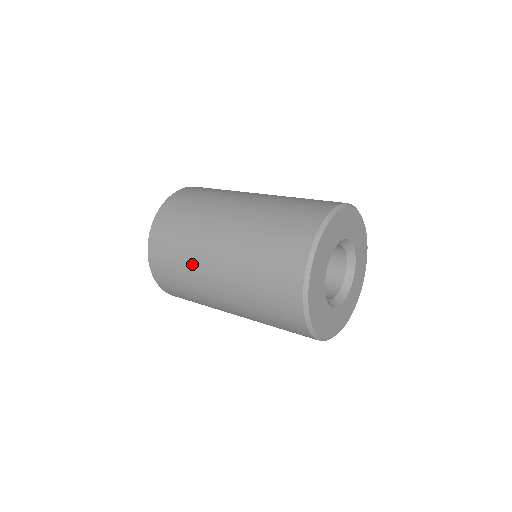
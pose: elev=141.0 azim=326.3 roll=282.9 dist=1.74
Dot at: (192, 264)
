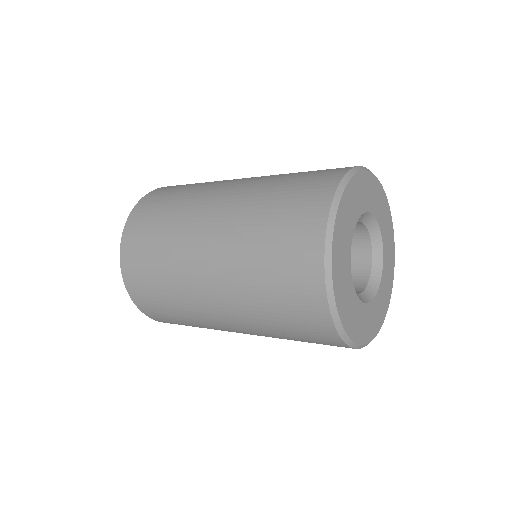
Dot at: (175, 267)
